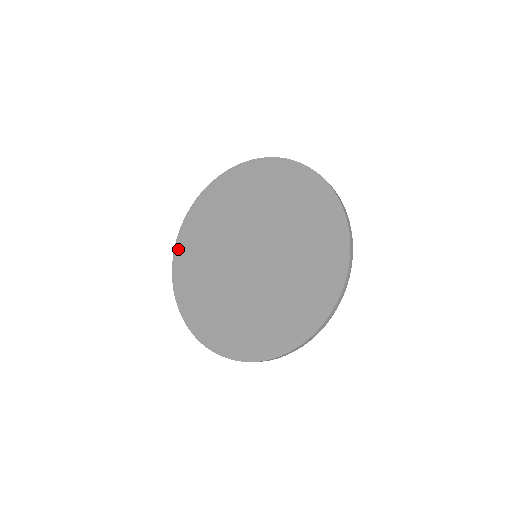
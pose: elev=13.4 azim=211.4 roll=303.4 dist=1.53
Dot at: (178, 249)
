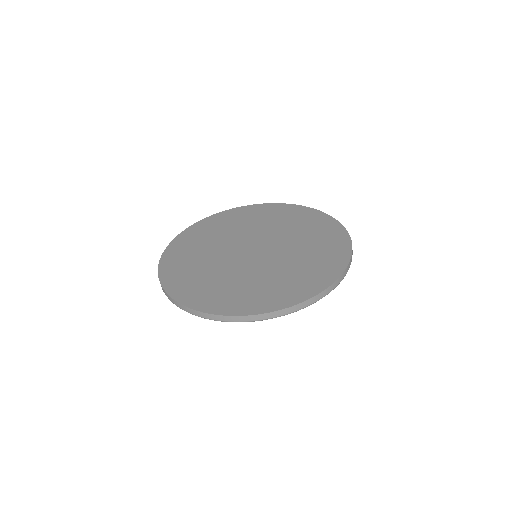
Dot at: (223, 213)
